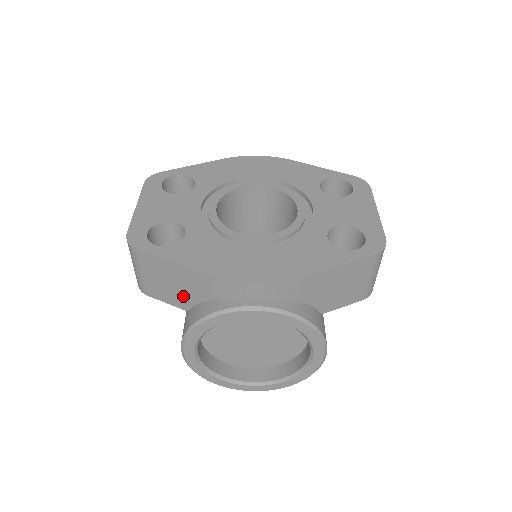
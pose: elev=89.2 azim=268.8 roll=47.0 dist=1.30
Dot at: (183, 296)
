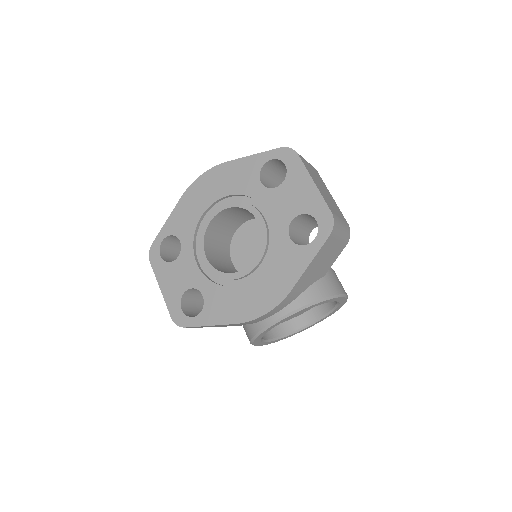
Dot at: occluded
